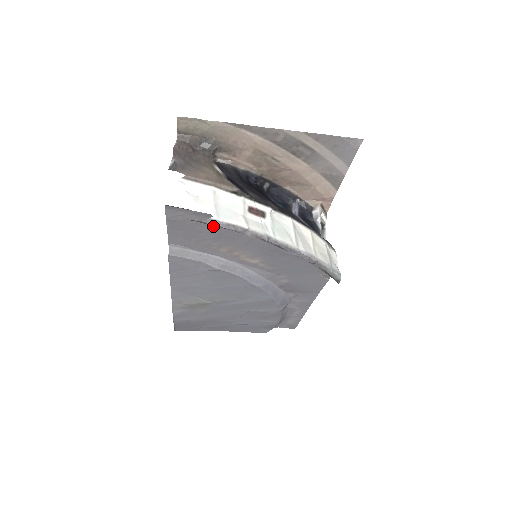
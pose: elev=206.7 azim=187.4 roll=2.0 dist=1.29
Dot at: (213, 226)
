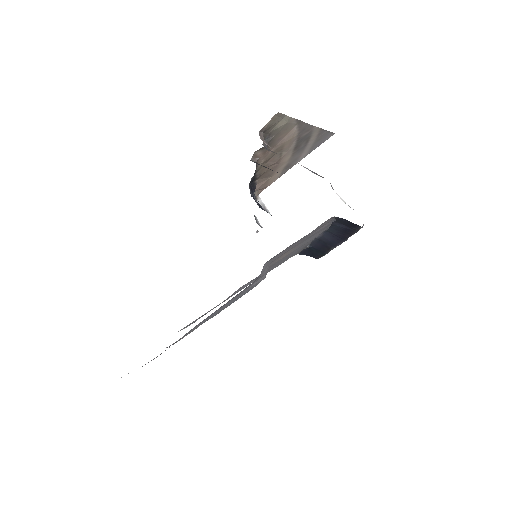
Dot at: (318, 230)
